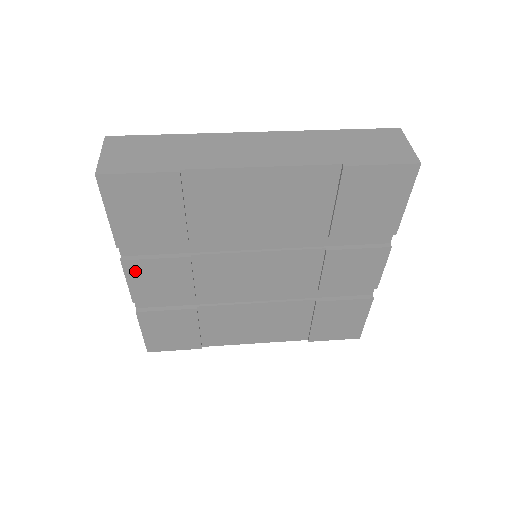
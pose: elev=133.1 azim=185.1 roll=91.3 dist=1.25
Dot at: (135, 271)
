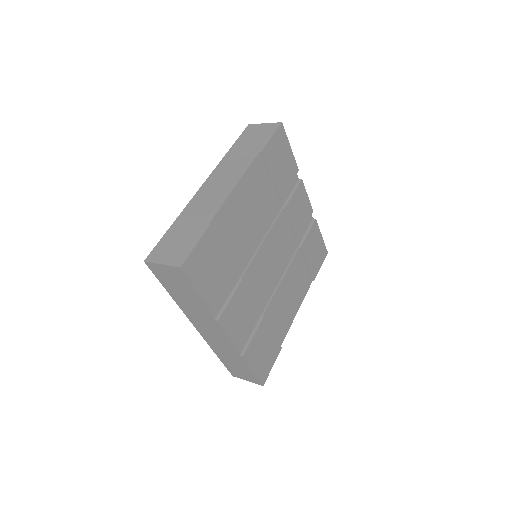
Dot at: (227, 322)
